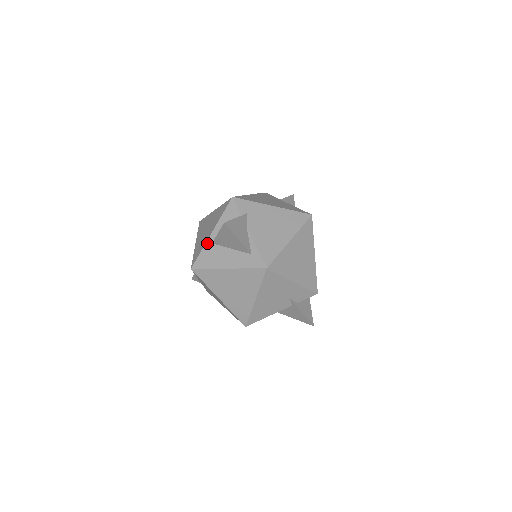
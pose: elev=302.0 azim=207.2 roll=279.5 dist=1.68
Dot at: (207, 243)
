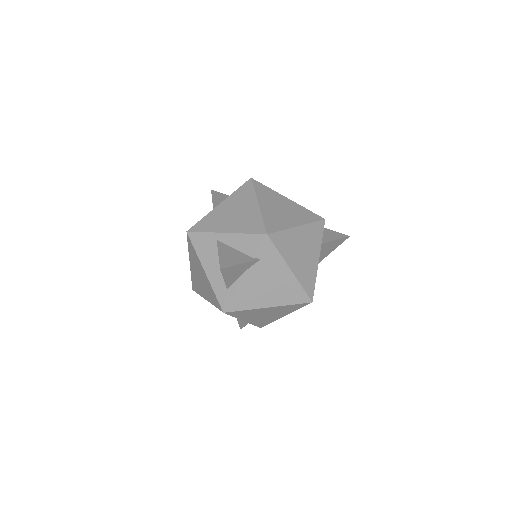
Dot at: (214, 234)
